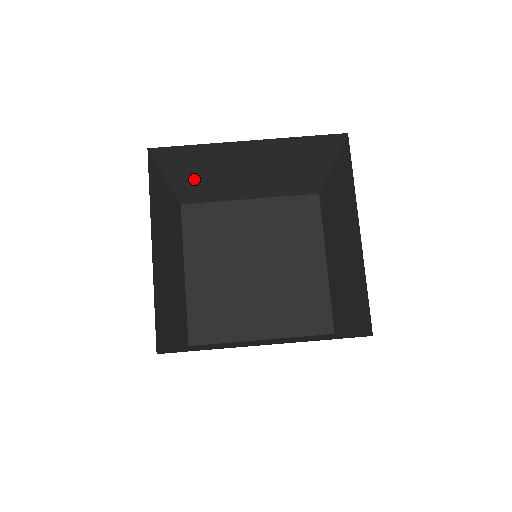
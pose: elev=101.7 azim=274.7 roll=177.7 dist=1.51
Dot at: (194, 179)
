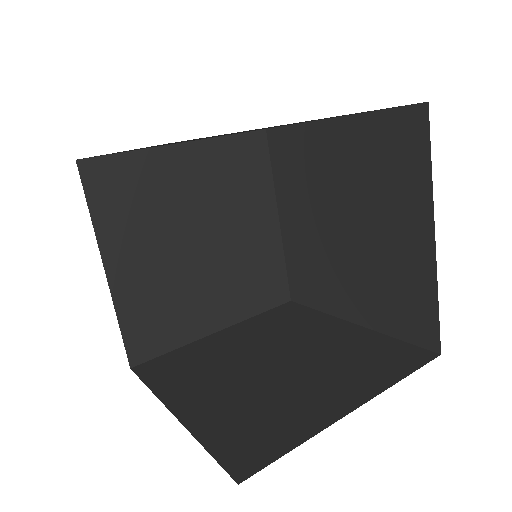
Dot at: (139, 261)
